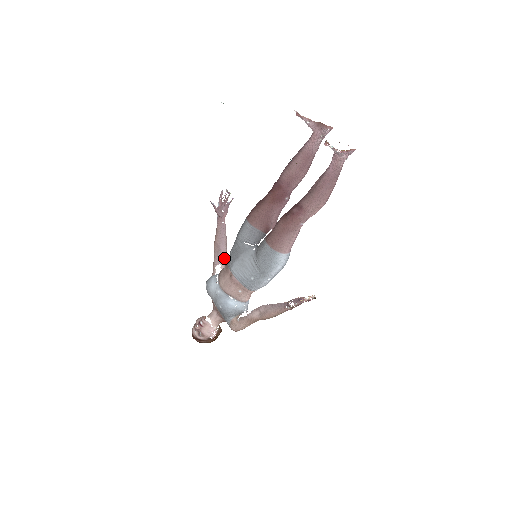
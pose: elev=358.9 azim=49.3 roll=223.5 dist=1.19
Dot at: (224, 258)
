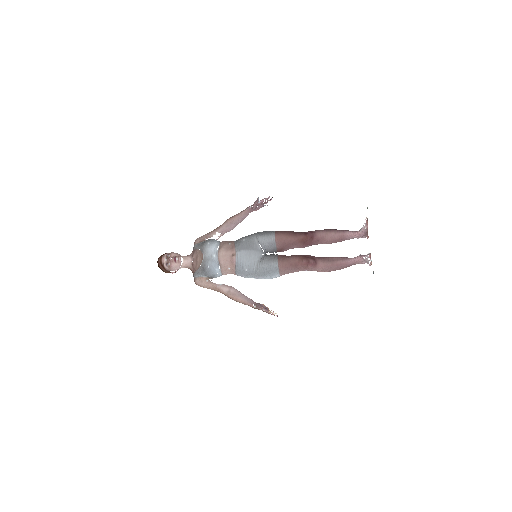
Dot at: occluded
